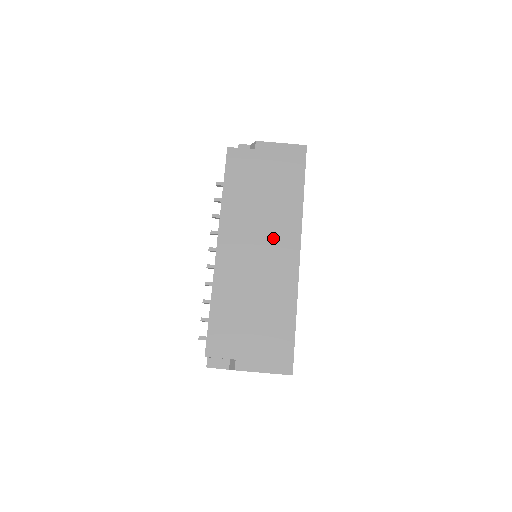
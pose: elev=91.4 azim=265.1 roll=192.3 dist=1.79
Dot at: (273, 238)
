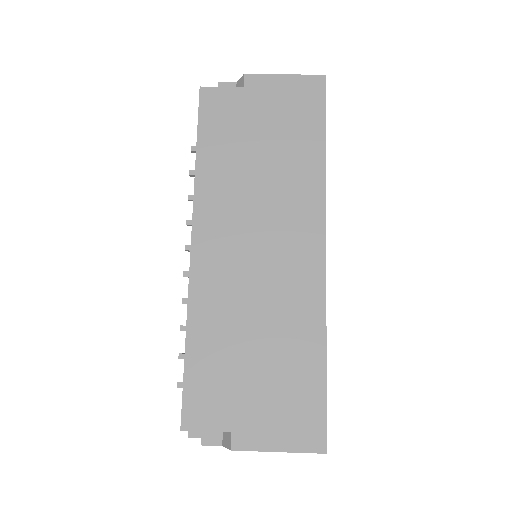
Dot at: (281, 227)
